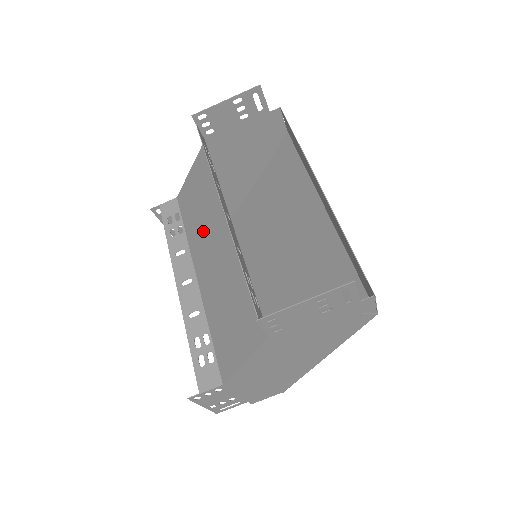
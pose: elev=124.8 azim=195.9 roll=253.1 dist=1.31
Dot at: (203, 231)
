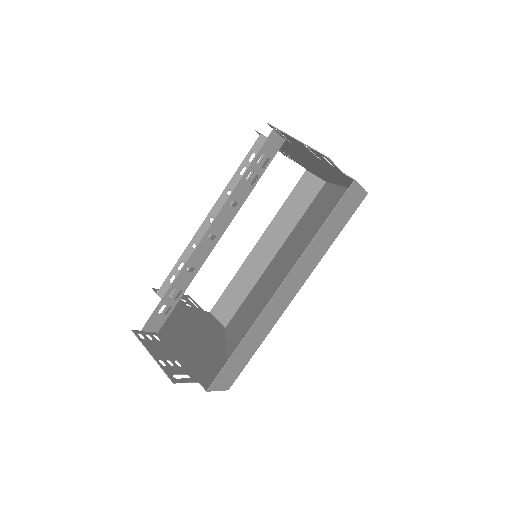
Dot at: occluded
